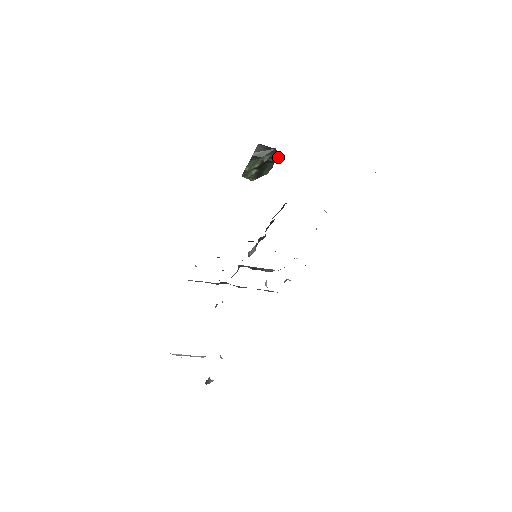
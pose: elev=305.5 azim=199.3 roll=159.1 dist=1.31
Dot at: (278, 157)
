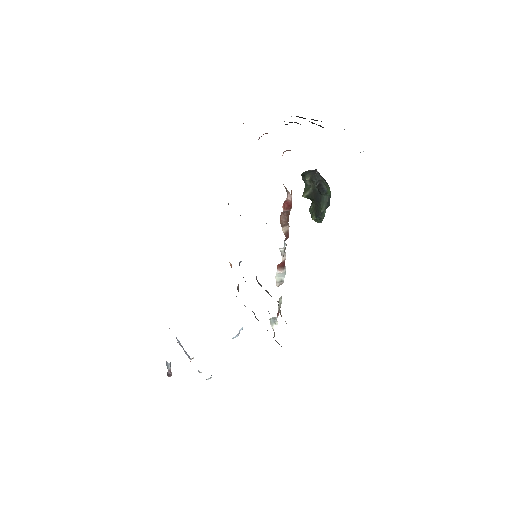
Dot at: (321, 183)
